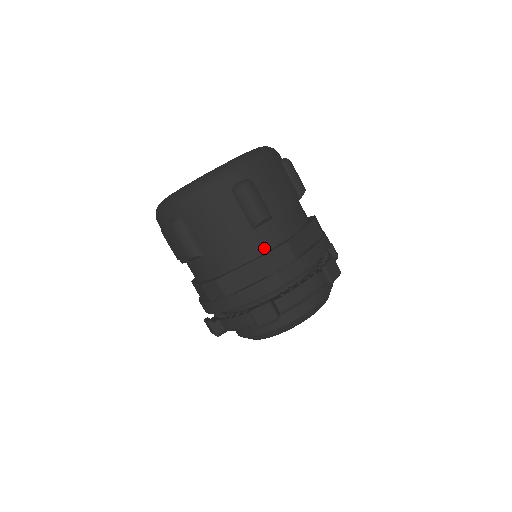
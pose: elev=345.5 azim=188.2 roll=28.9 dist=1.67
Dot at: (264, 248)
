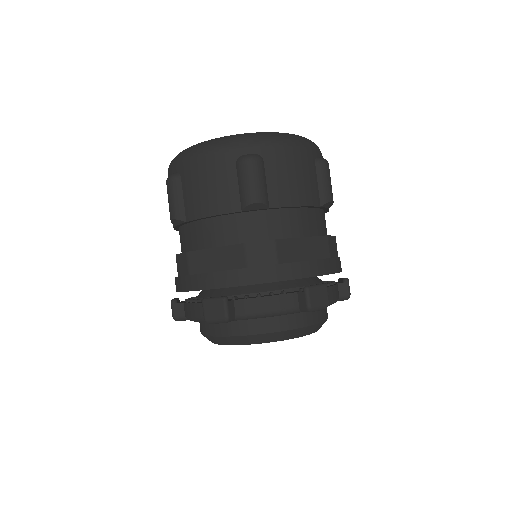
Dot at: (319, 231)
